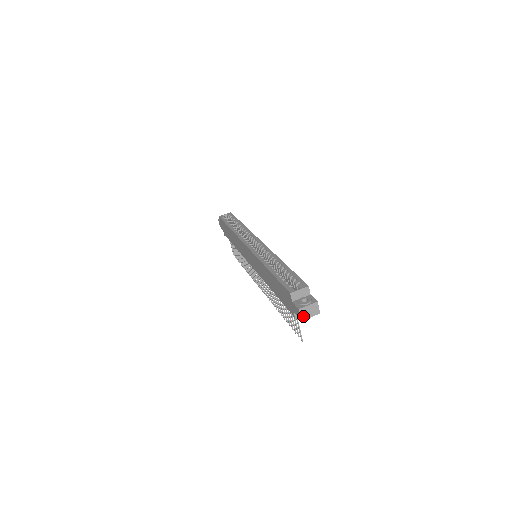
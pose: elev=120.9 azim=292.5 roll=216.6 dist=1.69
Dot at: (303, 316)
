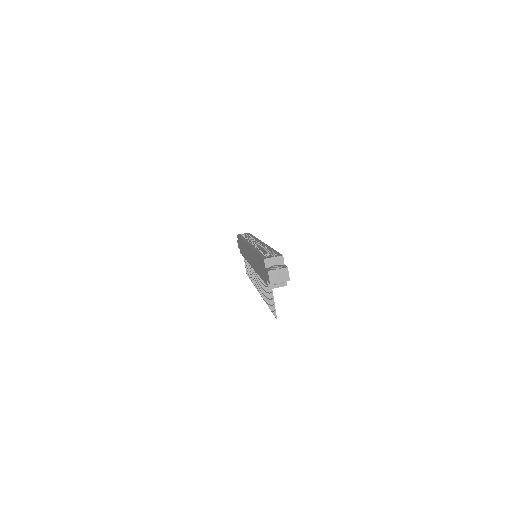
Dot at: (272, 280)
